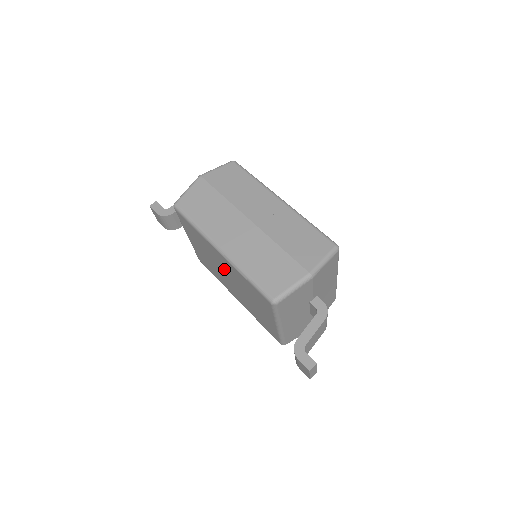
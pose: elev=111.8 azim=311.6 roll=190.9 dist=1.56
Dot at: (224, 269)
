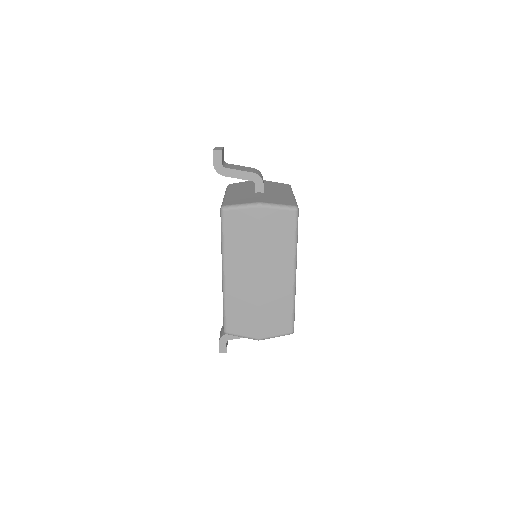
Dot at: occluded
